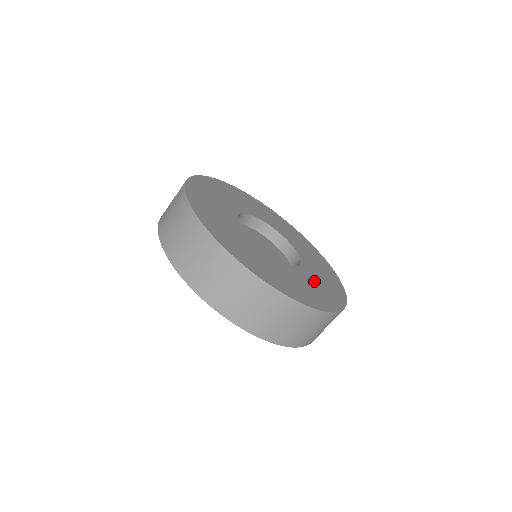
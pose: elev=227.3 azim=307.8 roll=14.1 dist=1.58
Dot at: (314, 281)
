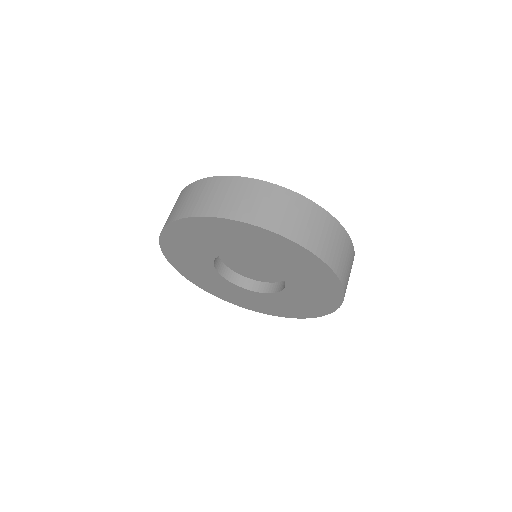
Dot at: occluded
